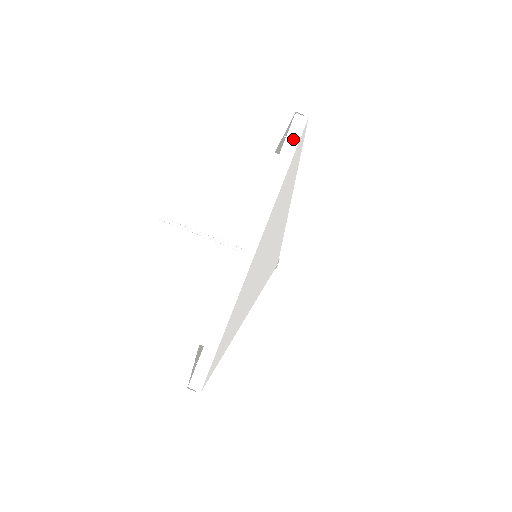
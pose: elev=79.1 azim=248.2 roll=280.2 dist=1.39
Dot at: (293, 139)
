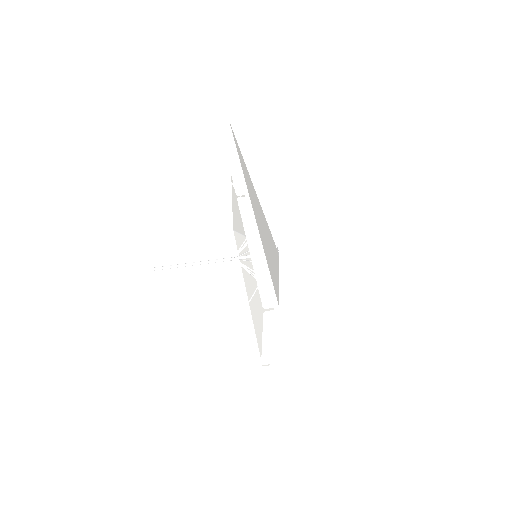
Dot at: (227, 133)
